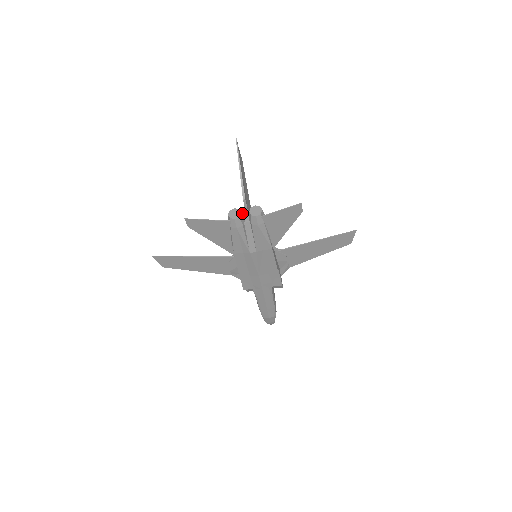
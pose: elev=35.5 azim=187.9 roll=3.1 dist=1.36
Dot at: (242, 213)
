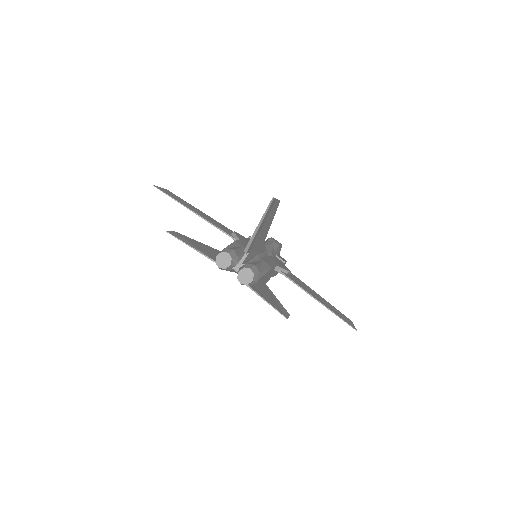
Dot at: (235, 260)
